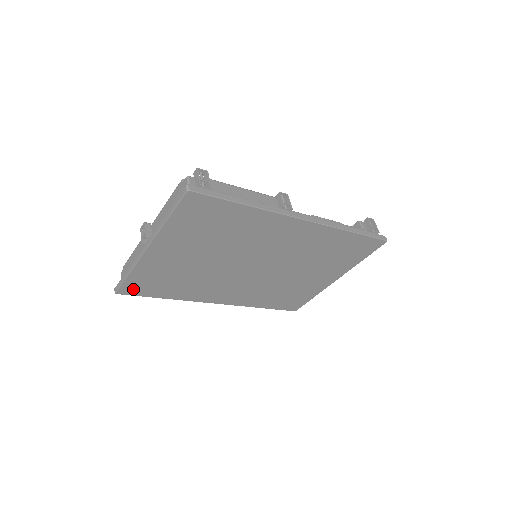
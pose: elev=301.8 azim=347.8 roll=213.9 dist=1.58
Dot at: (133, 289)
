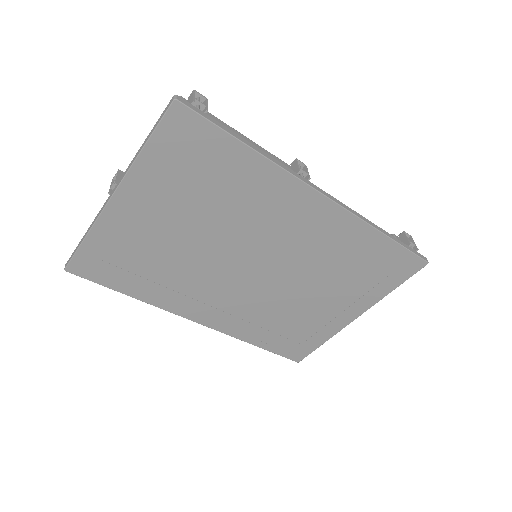
Dot at: (89, 268)
